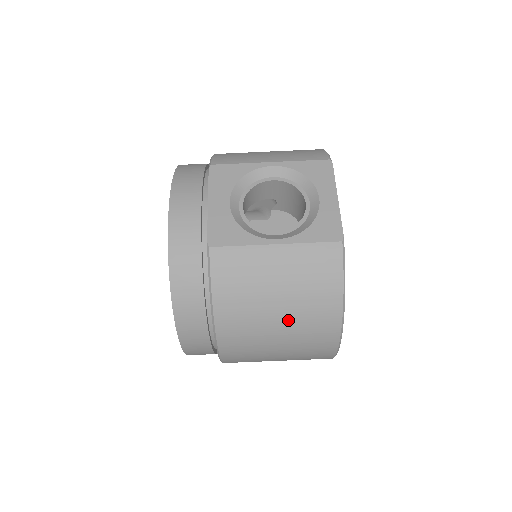
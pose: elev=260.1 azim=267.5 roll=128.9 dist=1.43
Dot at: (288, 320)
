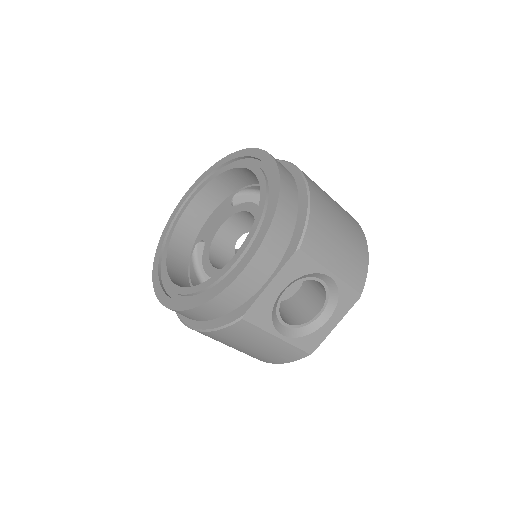
Dot at: (239, 350)
